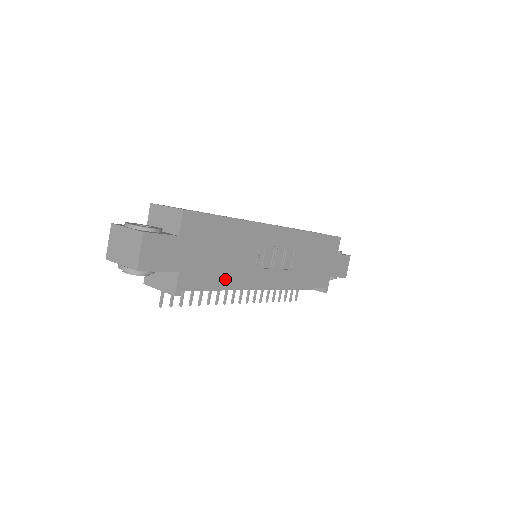
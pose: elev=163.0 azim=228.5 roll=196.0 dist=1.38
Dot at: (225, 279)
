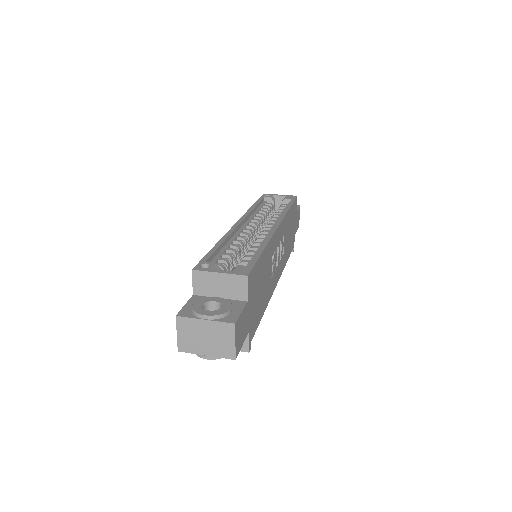
Dot at: (264, 305)
